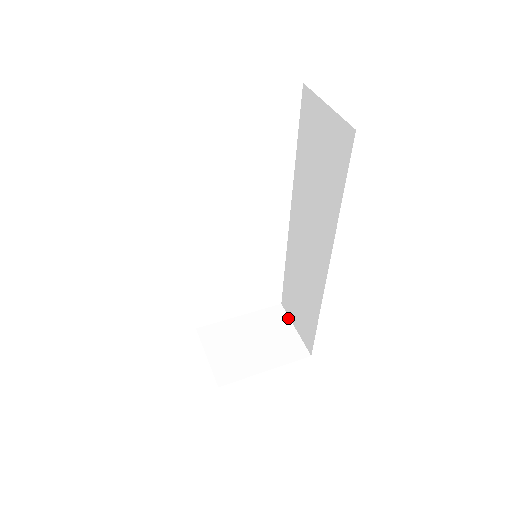
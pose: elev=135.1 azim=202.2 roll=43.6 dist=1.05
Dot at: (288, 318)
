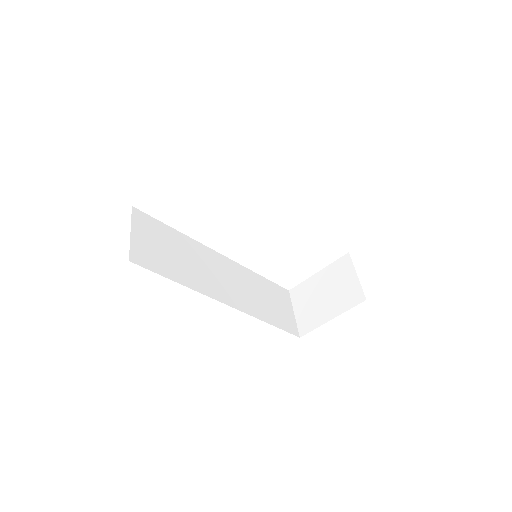
Dot at: (352, 266)
